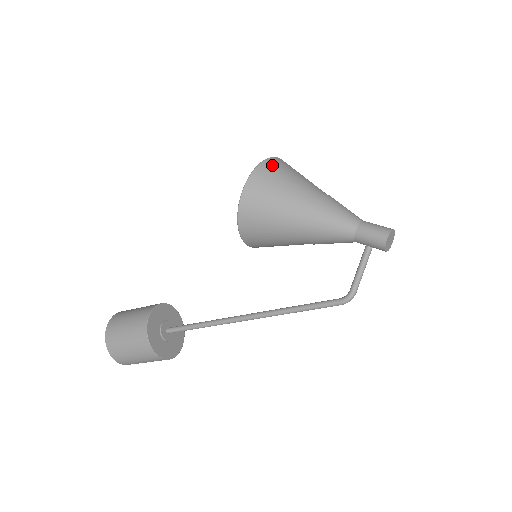
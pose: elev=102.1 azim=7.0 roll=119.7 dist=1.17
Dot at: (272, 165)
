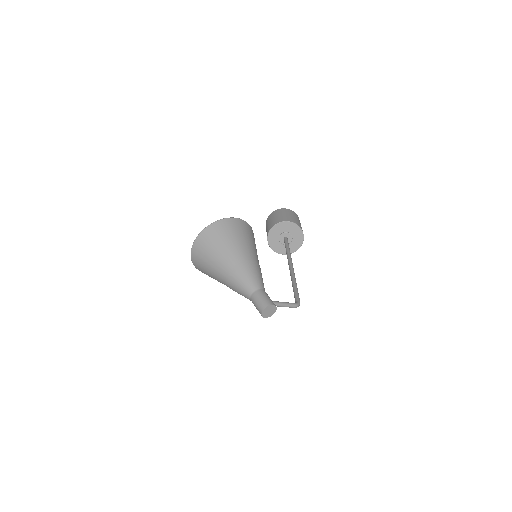
Dot at: (196, 264)
